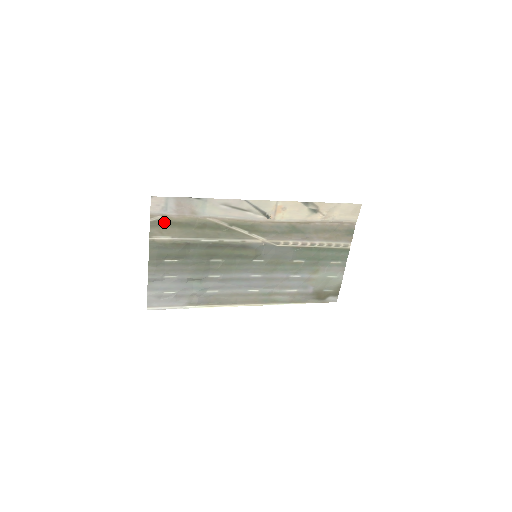
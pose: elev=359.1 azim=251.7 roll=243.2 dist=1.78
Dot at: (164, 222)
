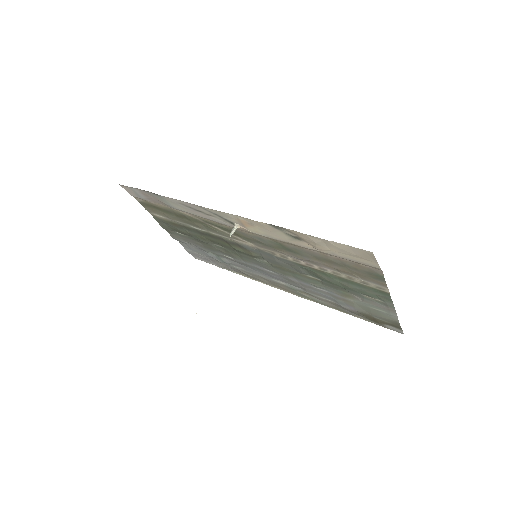
Dot at: (149, 204)
